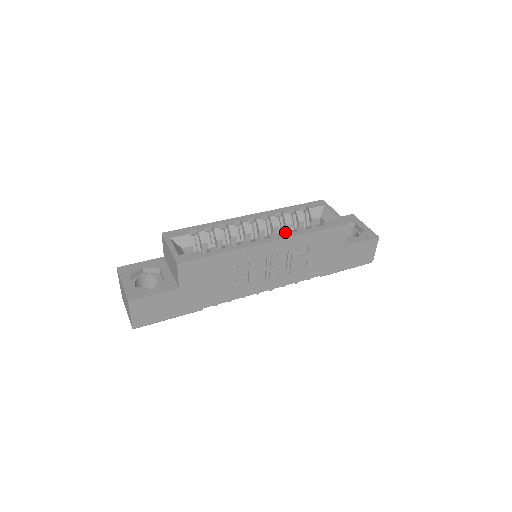
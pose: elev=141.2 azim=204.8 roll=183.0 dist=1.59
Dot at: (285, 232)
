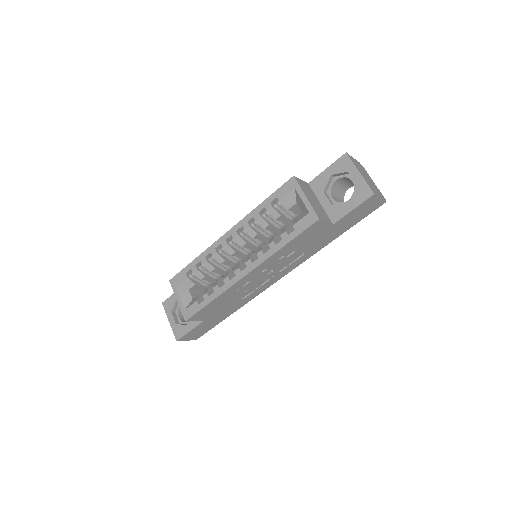
Dot at: (258, 255)
